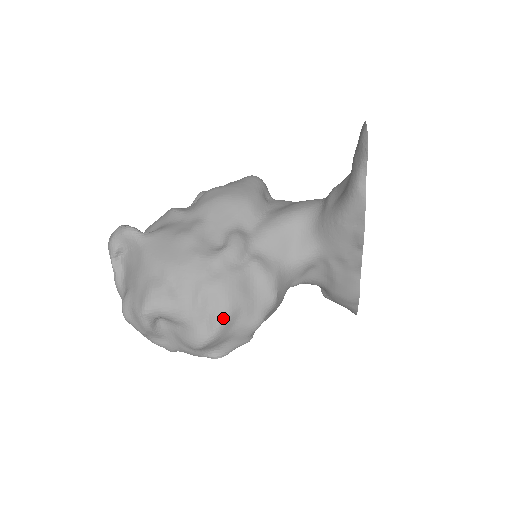
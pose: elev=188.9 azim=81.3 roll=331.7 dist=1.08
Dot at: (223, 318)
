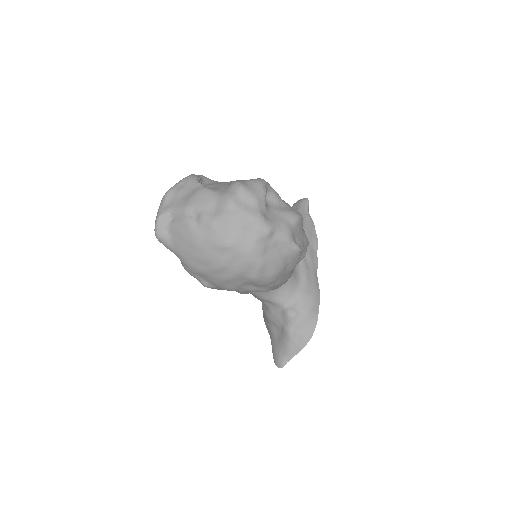
Dot at: occluded
